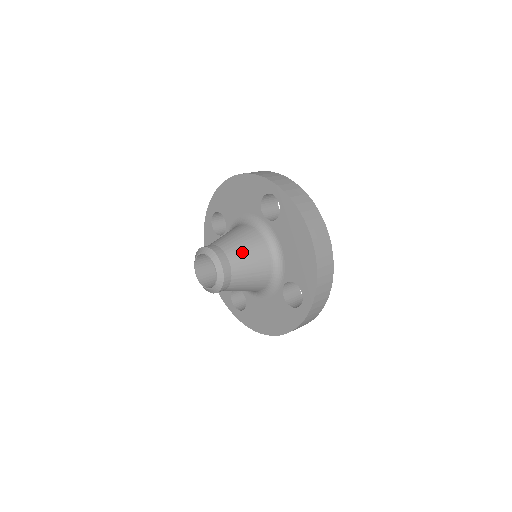
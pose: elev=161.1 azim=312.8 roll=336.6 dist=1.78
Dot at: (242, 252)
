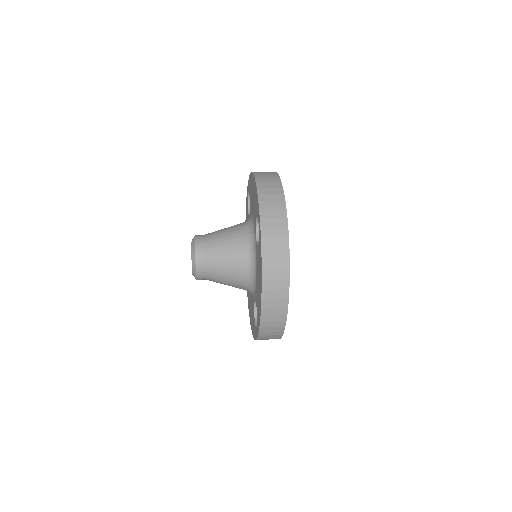
Dot at: (221, 259)
